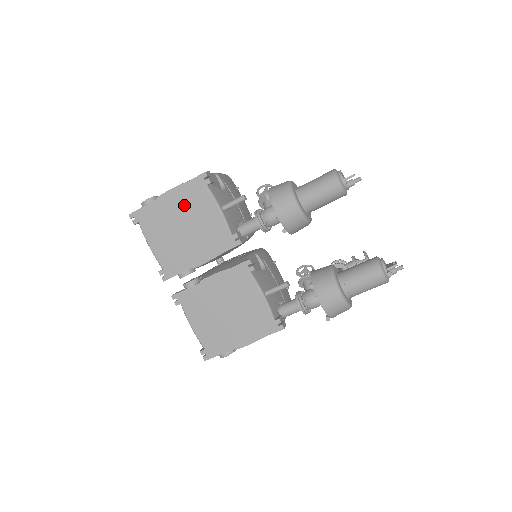
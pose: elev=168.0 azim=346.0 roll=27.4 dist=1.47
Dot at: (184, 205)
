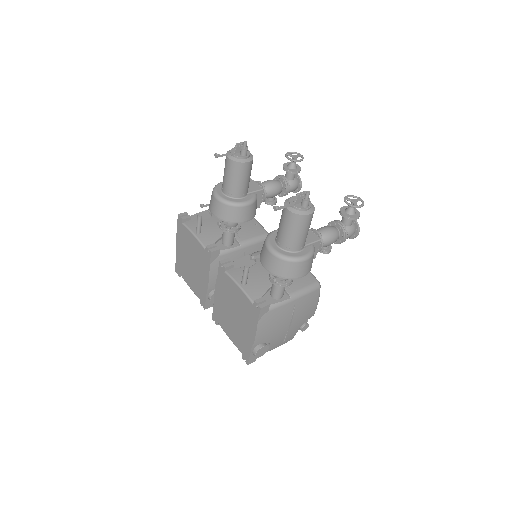
Dot at: (184, 245)
